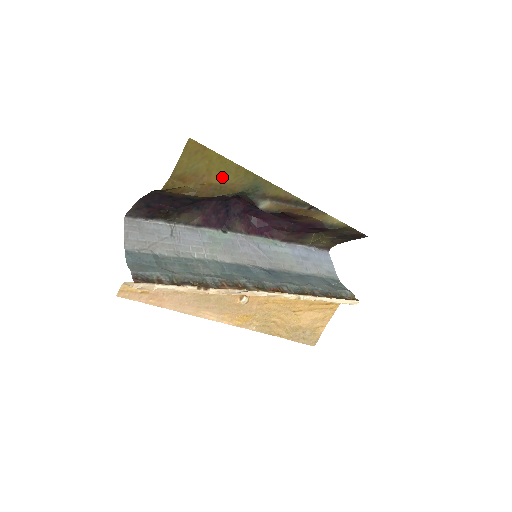
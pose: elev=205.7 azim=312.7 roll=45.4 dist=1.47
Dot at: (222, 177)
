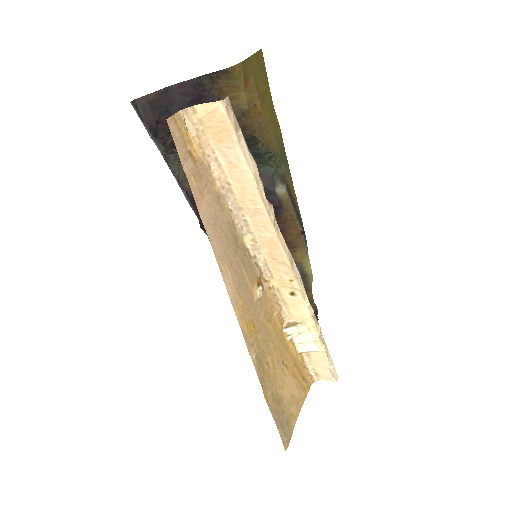
Dot at: (268, 118)
